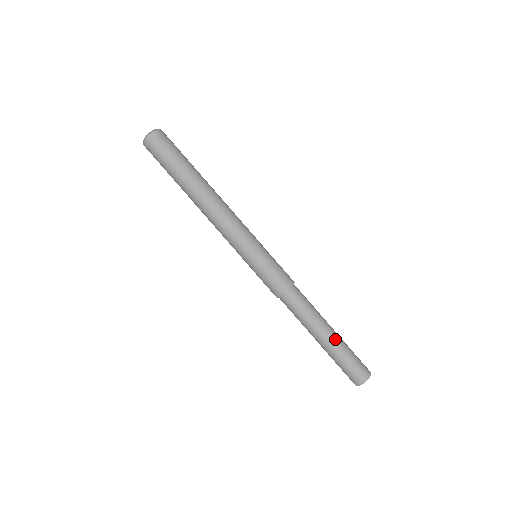
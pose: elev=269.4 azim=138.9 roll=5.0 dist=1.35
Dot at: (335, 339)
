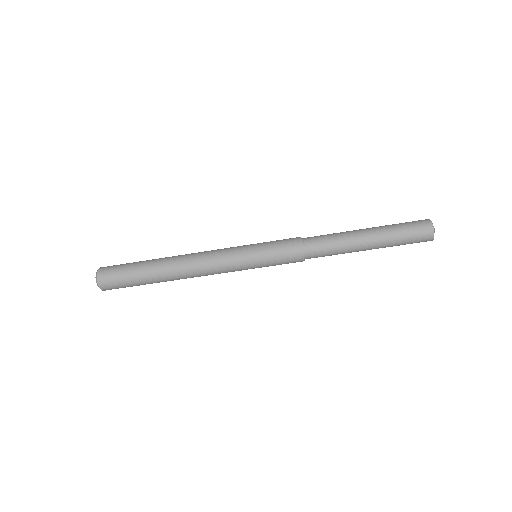
Dot at: (375, 235)
